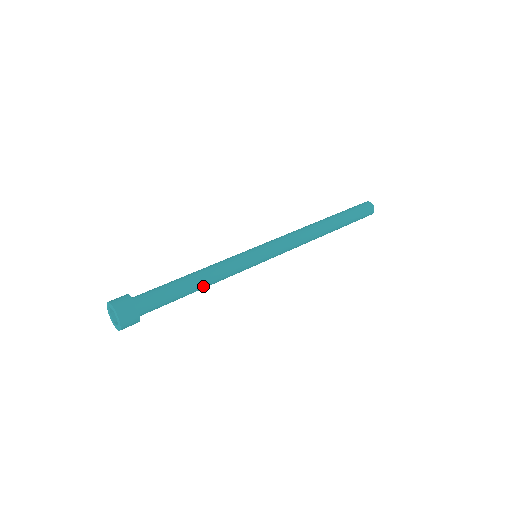
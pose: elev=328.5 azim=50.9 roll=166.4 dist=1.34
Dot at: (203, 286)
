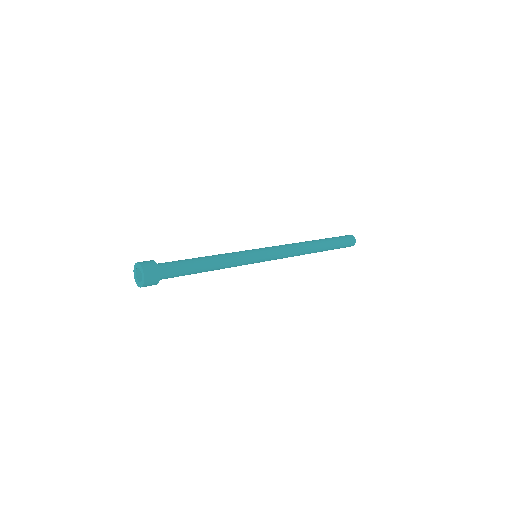
Dot at: occluded
